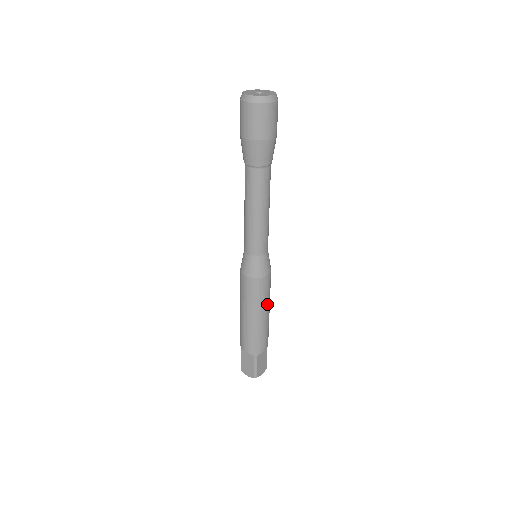
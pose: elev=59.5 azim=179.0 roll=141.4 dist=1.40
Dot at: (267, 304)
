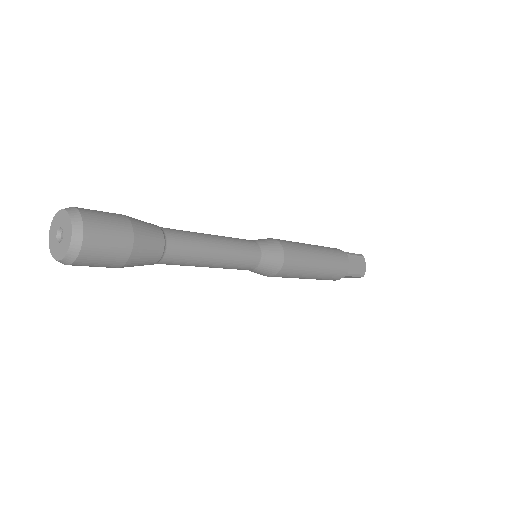
Dot at: occluded
